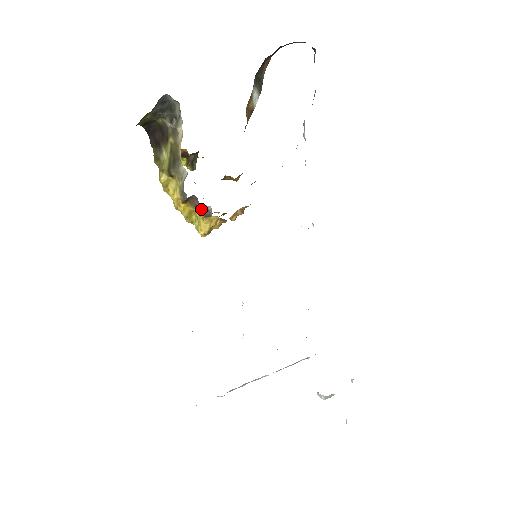
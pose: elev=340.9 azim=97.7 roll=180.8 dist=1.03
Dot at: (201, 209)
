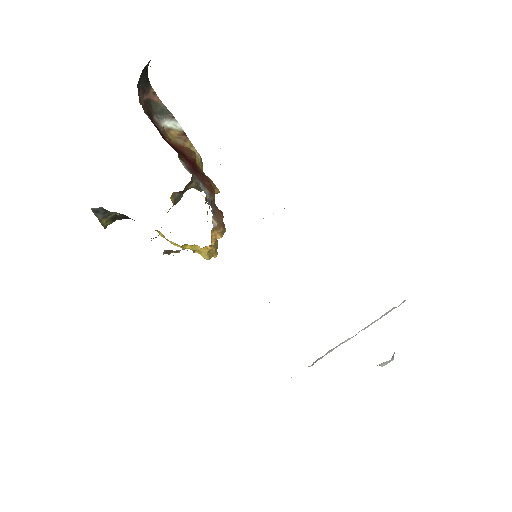
Dot at: occluded
